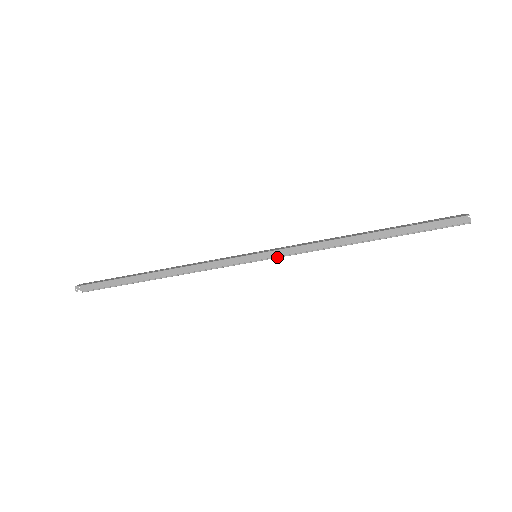
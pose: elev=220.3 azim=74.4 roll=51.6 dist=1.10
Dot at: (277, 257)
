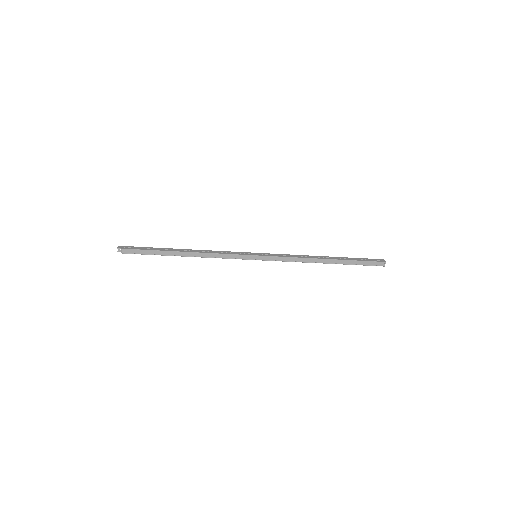
Dot at: (270, 260)
